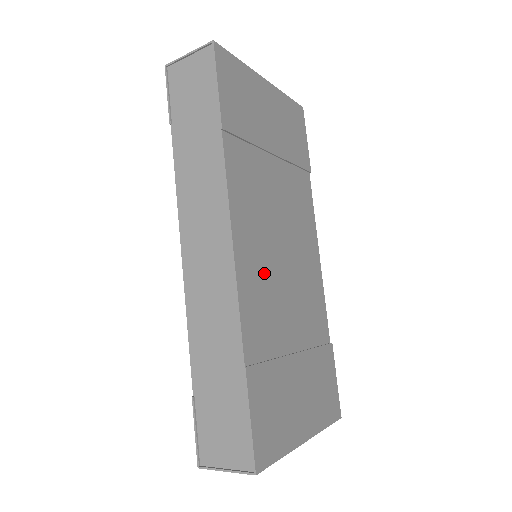
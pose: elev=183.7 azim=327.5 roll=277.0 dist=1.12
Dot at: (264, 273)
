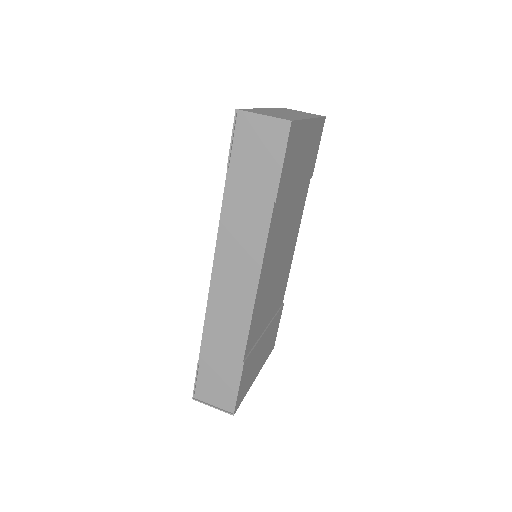
Dot at: (266, 291)
